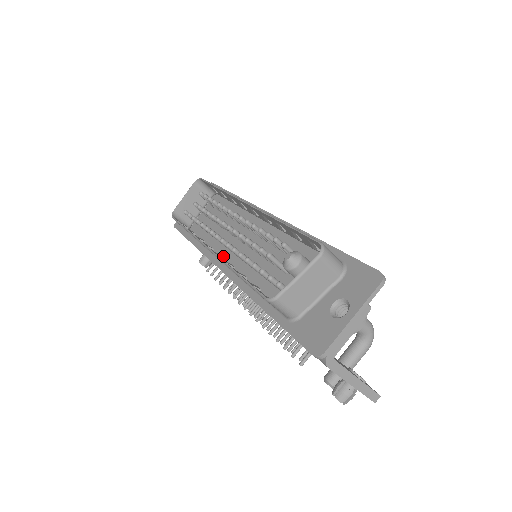
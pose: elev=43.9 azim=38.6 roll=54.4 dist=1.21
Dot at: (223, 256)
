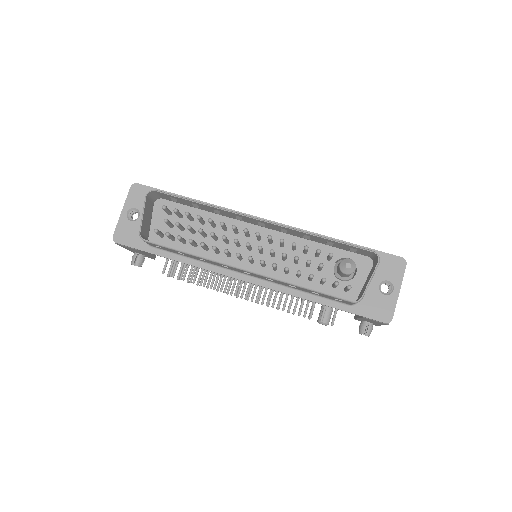
Dot at: occluded
